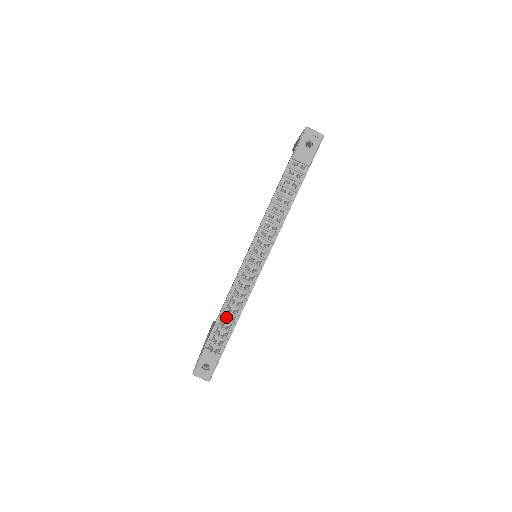
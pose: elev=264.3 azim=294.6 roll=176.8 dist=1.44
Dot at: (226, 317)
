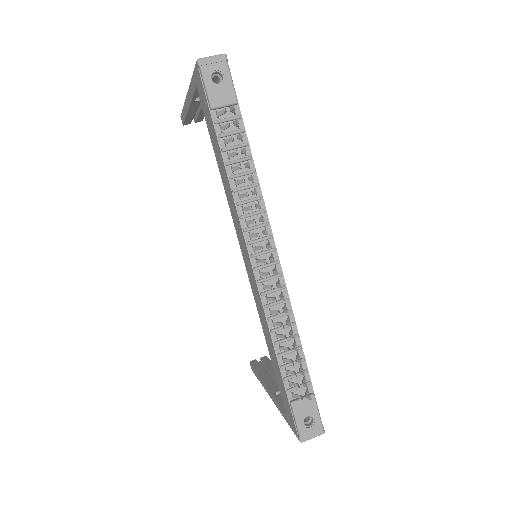
Dot at: (288, 349)
